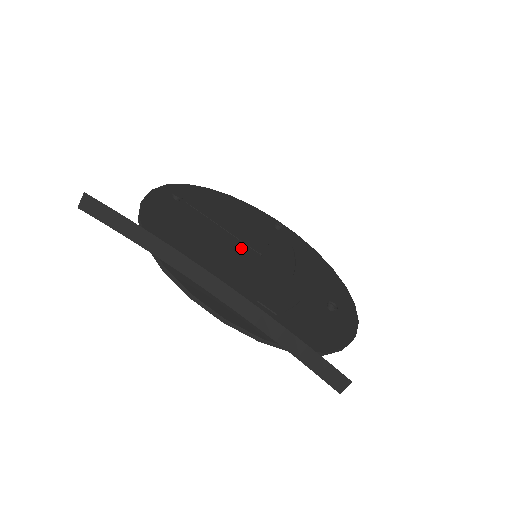
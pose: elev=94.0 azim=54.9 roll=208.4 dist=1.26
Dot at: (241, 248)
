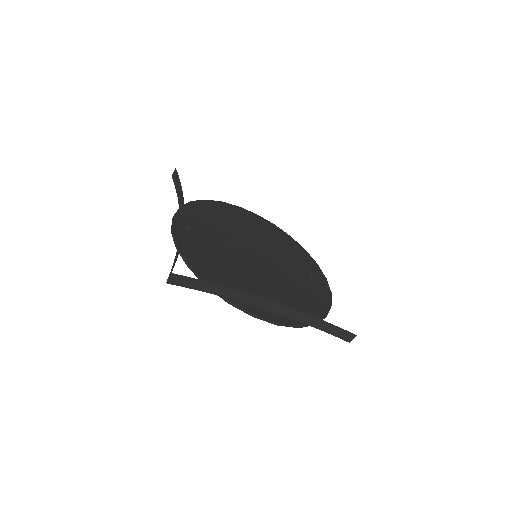
Dot at: (246, 254)
